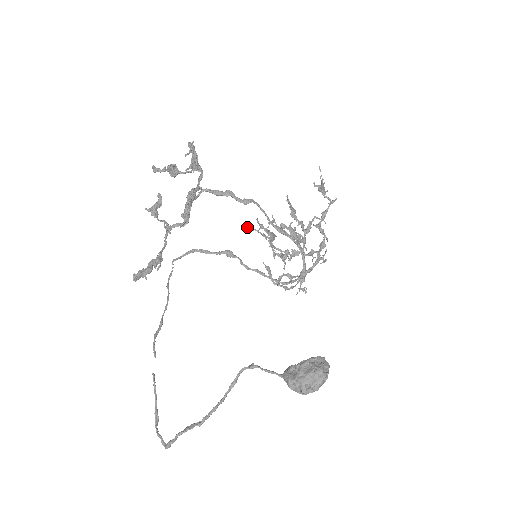
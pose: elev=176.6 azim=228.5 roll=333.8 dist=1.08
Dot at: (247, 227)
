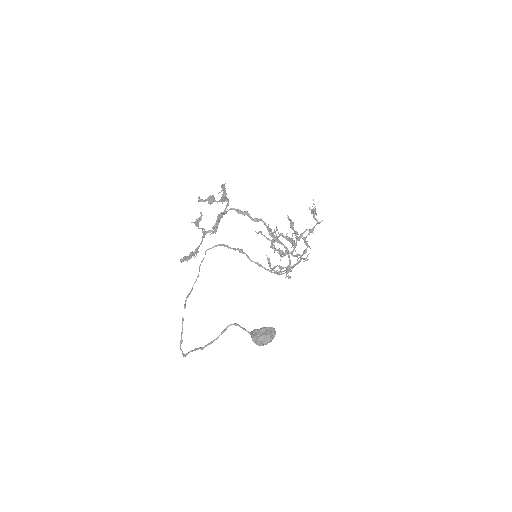
Dot at: (259, 231)
